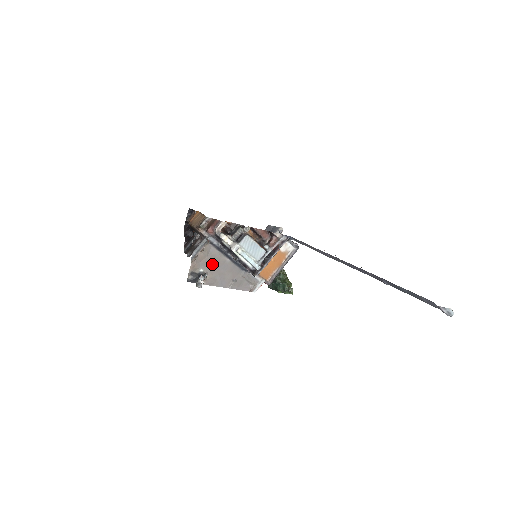
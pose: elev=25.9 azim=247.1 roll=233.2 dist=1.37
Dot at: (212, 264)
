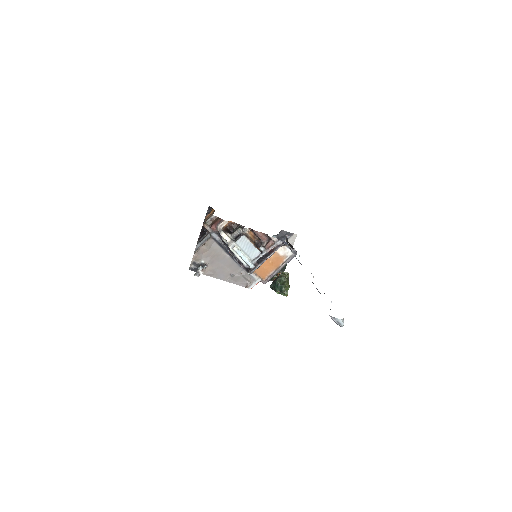
Dot at: (213, 257)
